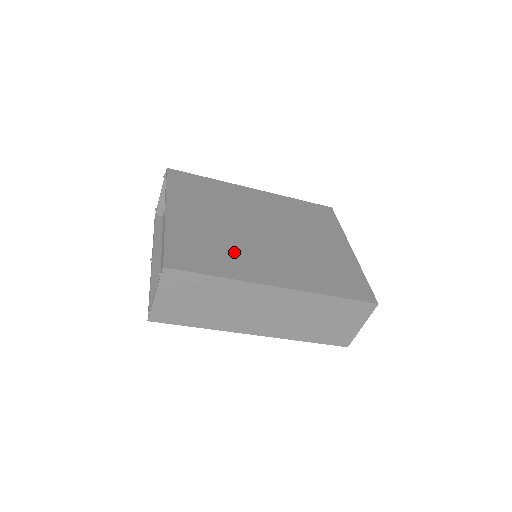
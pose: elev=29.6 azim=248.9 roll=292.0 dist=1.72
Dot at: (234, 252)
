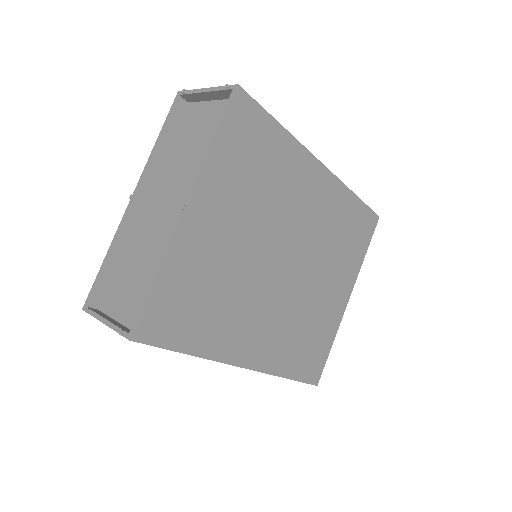
Dot at: (229, 307)
